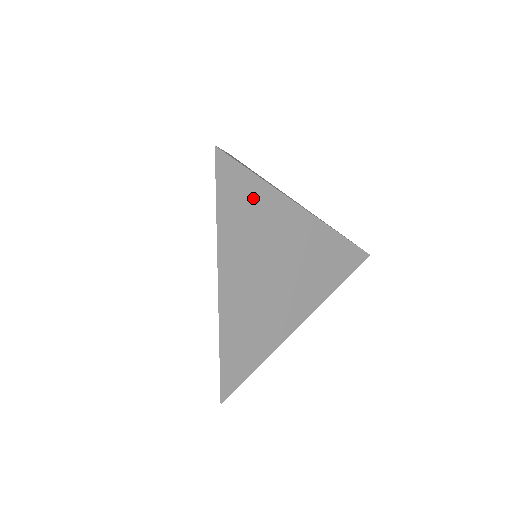
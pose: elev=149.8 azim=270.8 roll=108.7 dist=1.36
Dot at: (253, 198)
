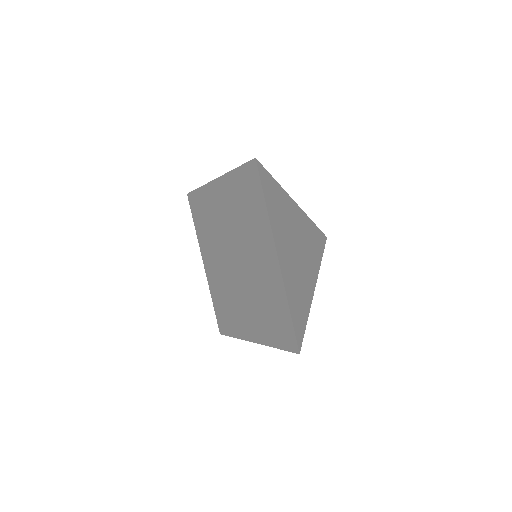
Dot at: (277, 195)
